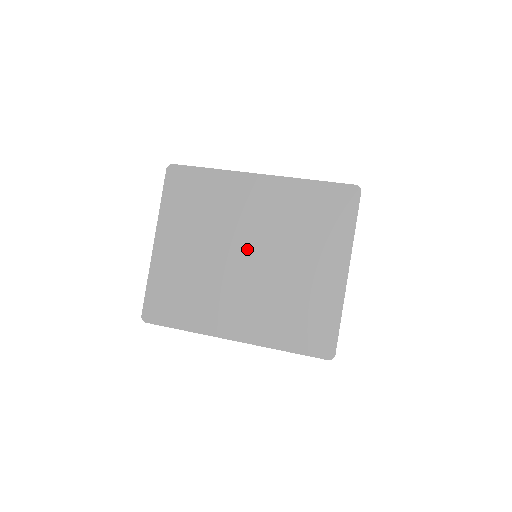
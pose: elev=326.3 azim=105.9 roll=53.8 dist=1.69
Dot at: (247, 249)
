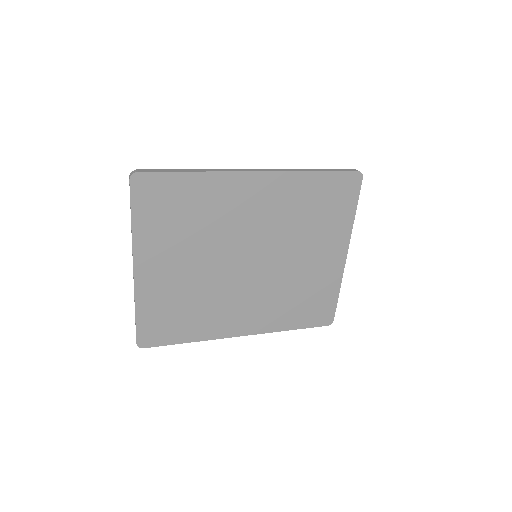
Dot at: (249, 254)
